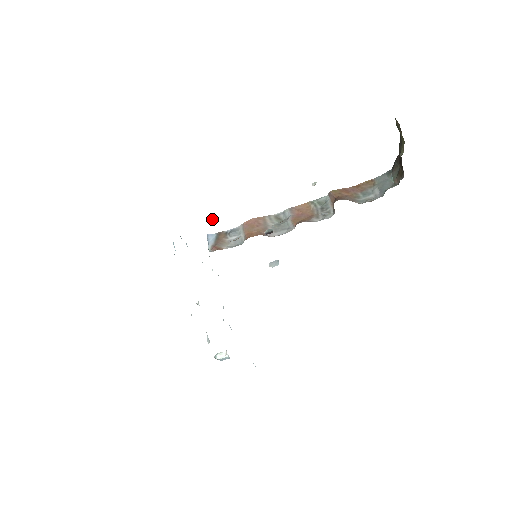
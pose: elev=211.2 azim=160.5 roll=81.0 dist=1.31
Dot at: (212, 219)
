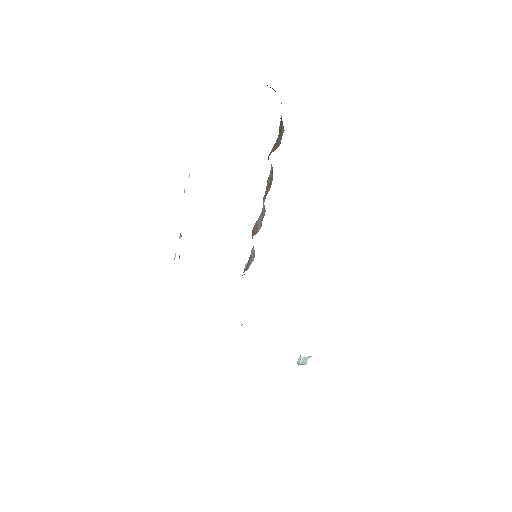
Dot at: (179, 256)
